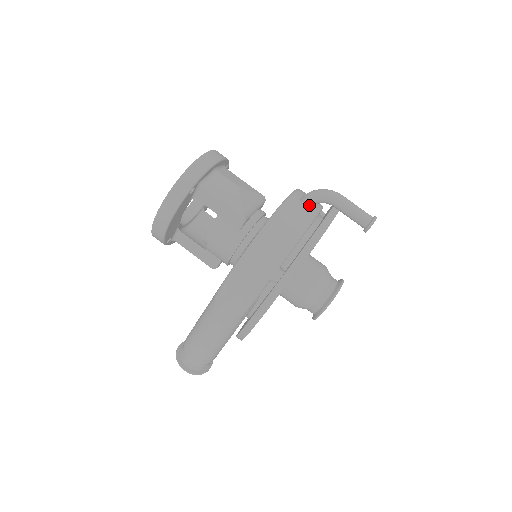
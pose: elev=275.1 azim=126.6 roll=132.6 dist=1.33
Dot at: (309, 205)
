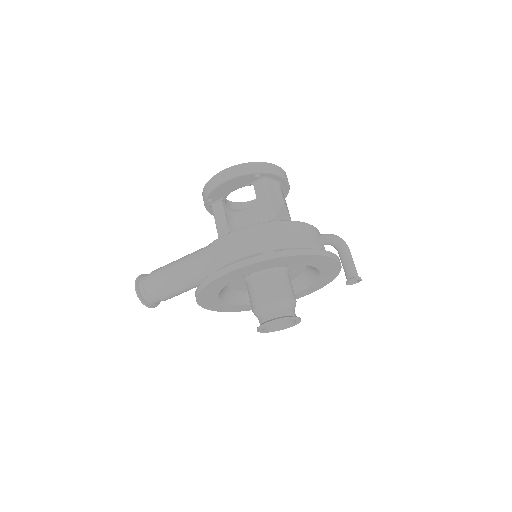
Dot at: (323, 241)
